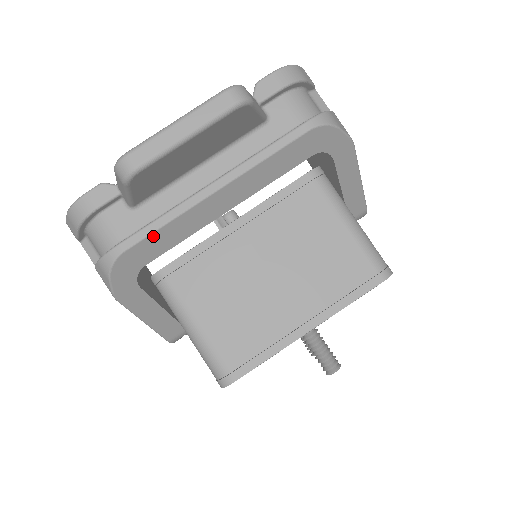
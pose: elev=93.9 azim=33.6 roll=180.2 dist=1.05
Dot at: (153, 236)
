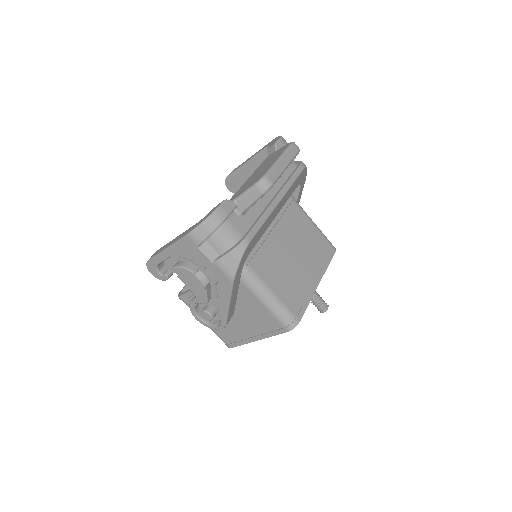
Dot at: (259, 231)
